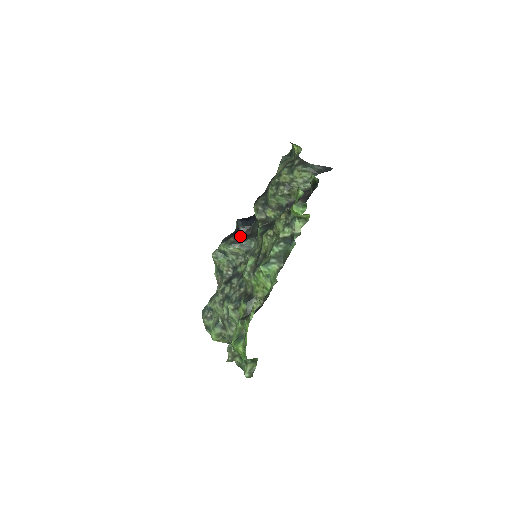
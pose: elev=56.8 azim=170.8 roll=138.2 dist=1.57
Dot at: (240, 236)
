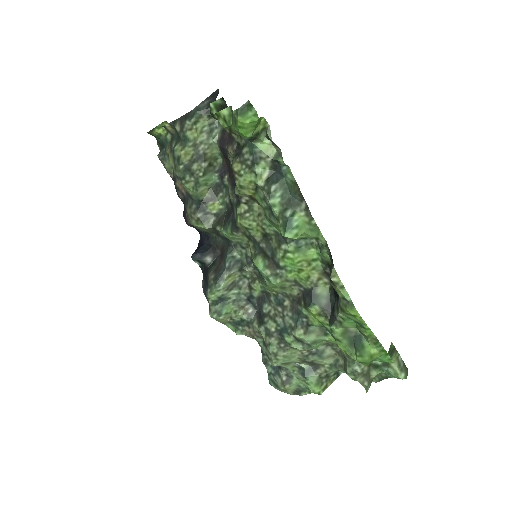
Dot at: (214, 266)
